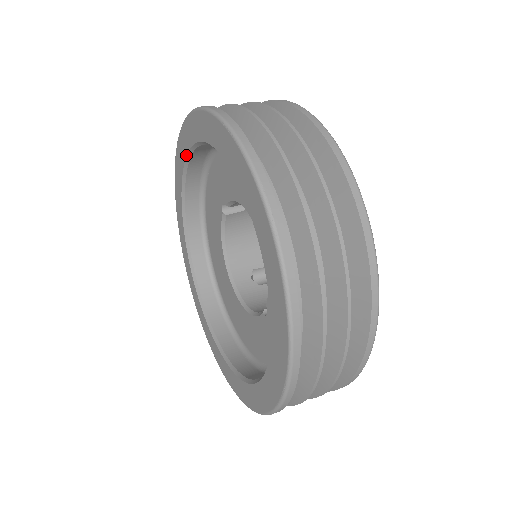
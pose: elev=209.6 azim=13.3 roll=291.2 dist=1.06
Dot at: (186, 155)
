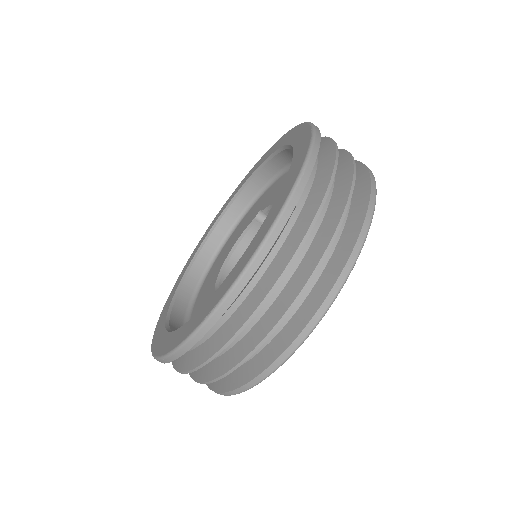
Dot at: (262, 162)
